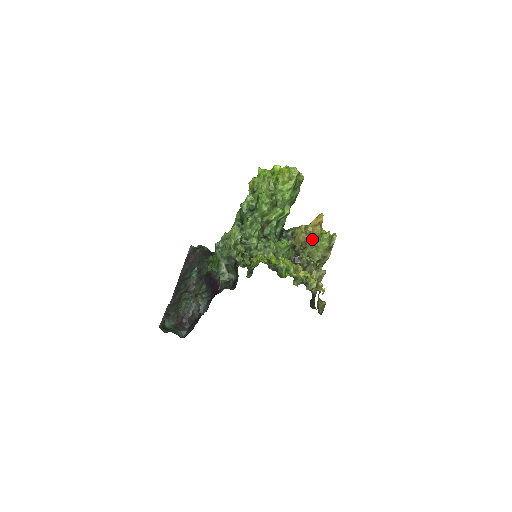
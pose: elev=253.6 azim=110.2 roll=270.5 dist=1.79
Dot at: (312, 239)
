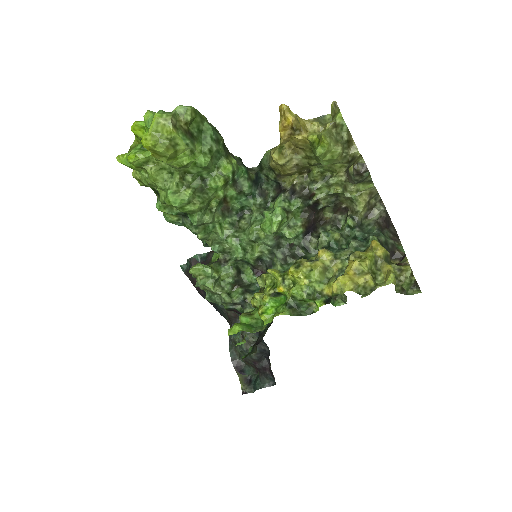
Dot at: (306, 156)
